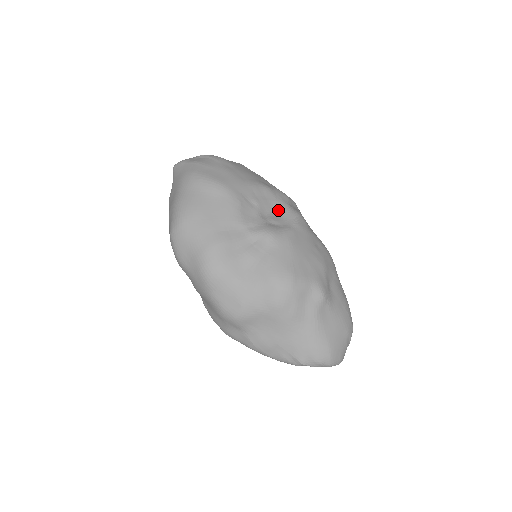
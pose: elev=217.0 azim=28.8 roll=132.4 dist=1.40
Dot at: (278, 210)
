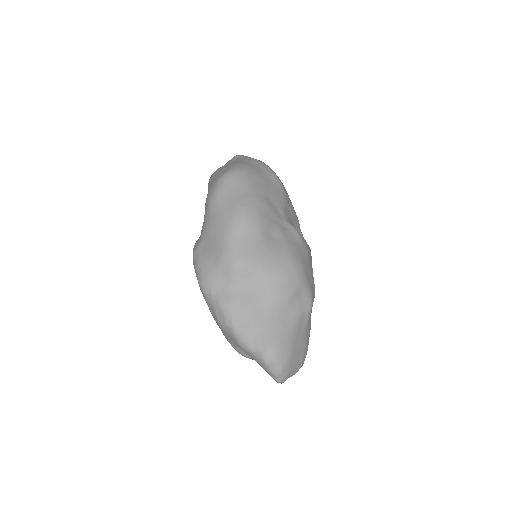
Dot at: occluded
